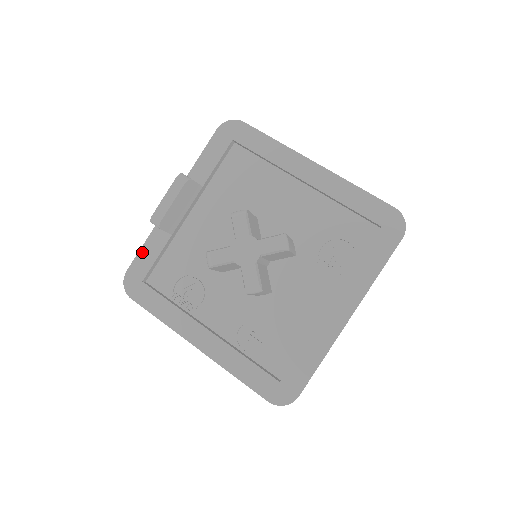
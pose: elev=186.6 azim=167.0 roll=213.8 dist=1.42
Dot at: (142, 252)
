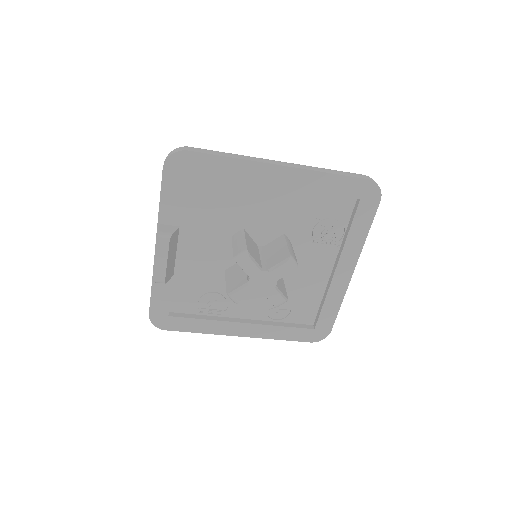
Dot at: (154, 297)
